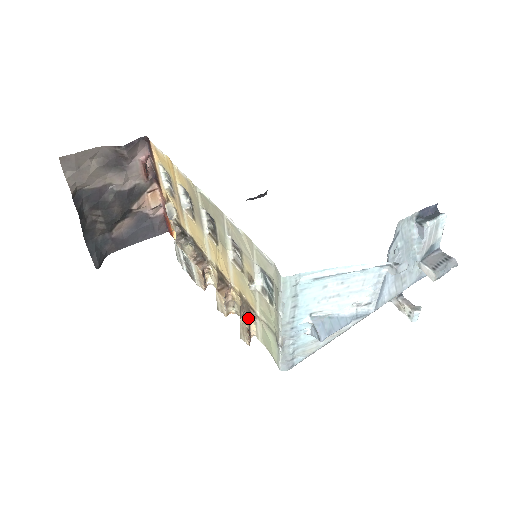
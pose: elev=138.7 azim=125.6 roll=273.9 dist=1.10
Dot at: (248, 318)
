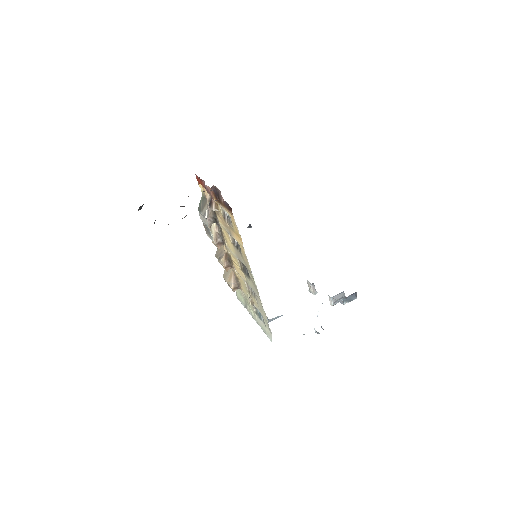
Dot at: (236, 289)
